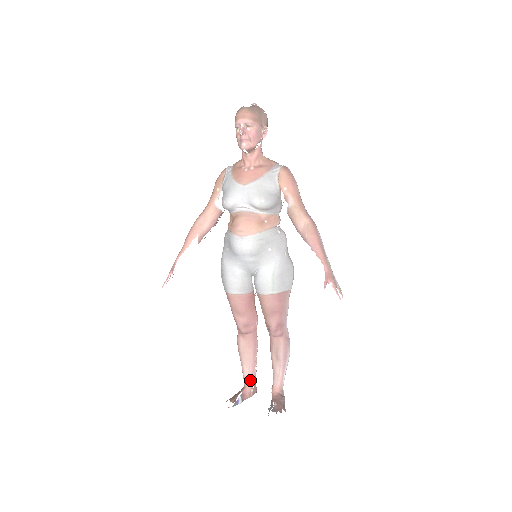
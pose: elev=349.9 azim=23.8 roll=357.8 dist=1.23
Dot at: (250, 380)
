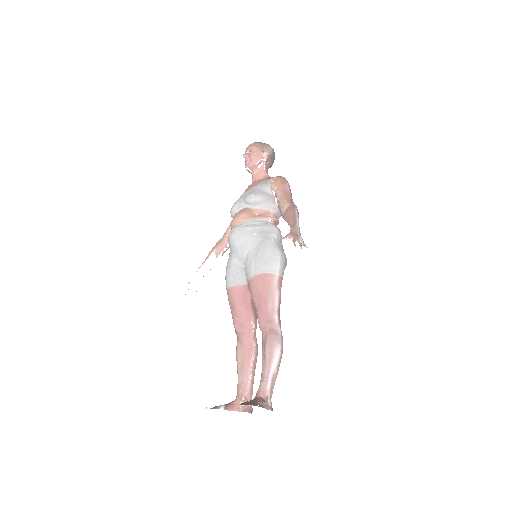
Dot at: (241, 391)
